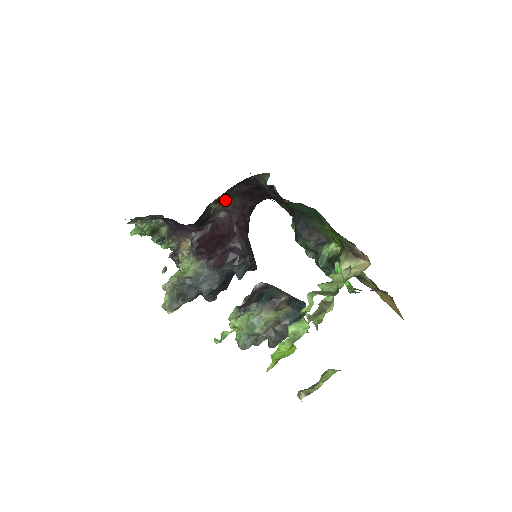
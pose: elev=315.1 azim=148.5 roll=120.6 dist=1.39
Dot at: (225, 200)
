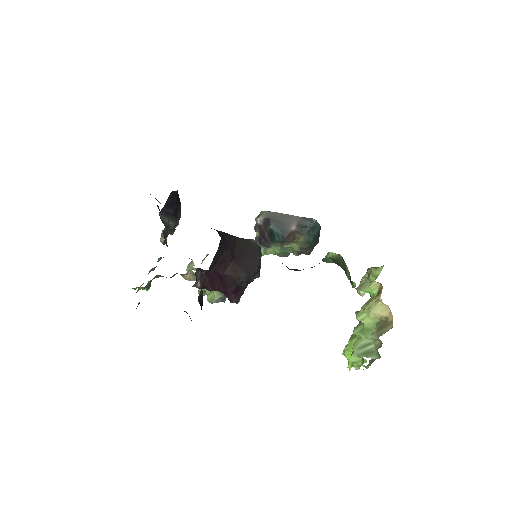
Dot at: occluded
